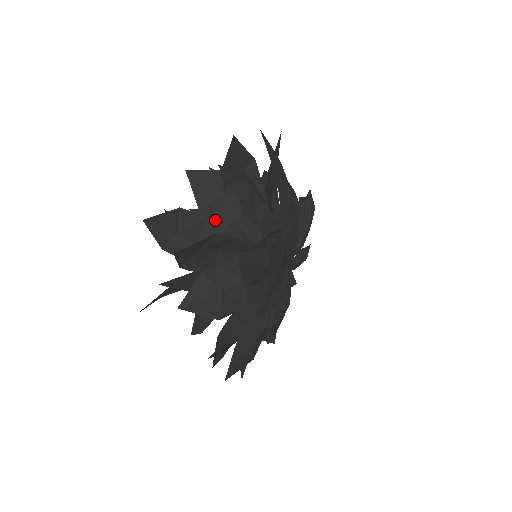
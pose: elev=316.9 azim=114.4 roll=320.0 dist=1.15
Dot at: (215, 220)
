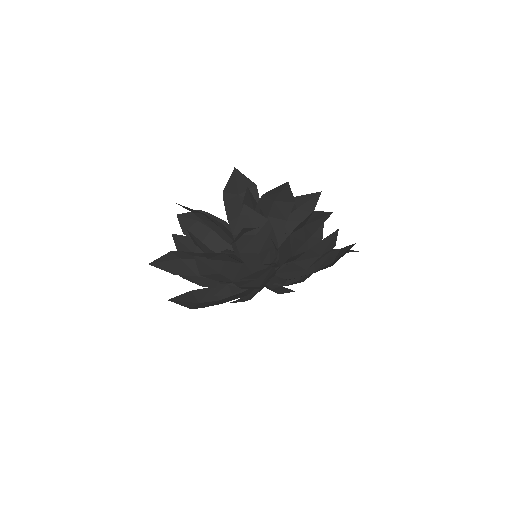
Dot at: occluded
